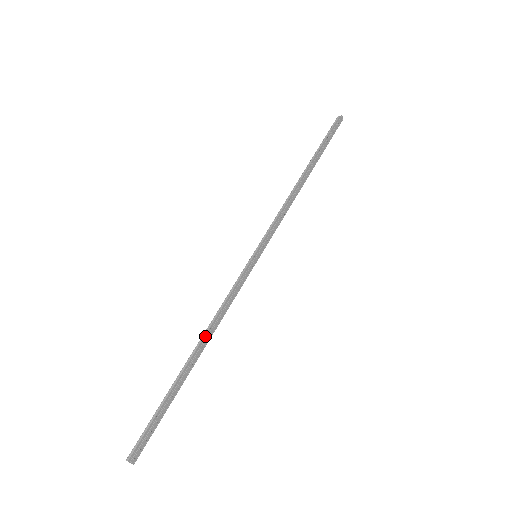
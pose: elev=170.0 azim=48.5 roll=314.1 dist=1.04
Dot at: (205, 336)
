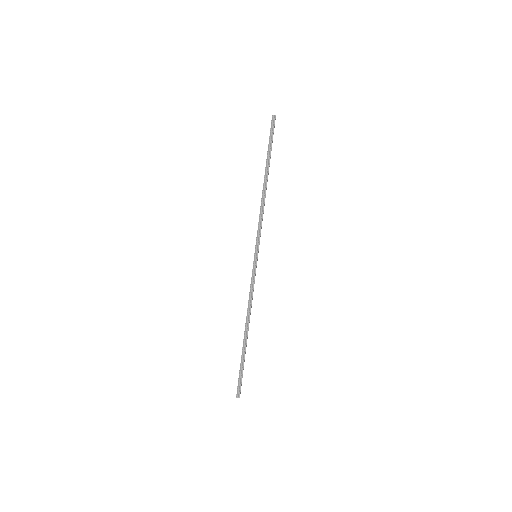
Dot at: (248, 319)
